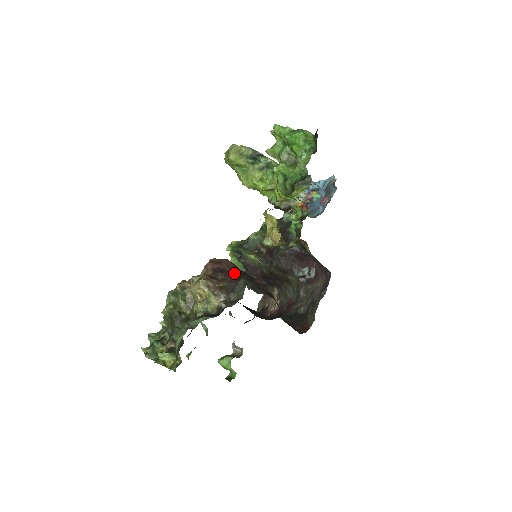
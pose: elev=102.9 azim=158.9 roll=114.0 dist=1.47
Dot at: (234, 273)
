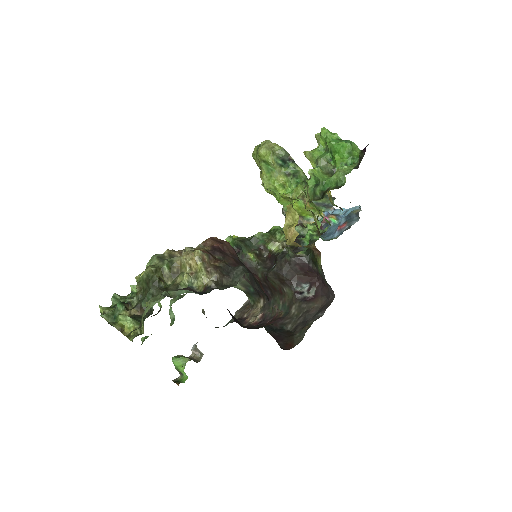
Dot at: (233, 258)
